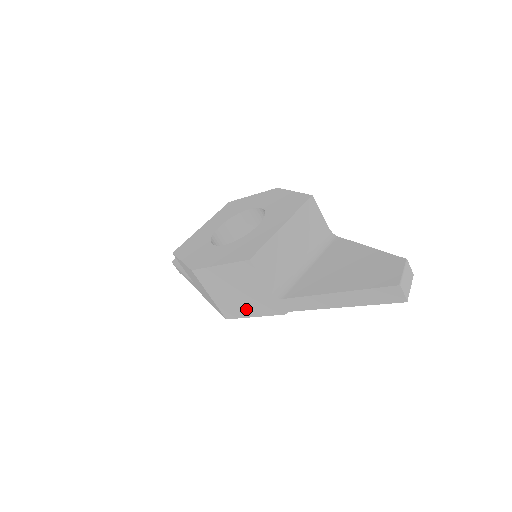
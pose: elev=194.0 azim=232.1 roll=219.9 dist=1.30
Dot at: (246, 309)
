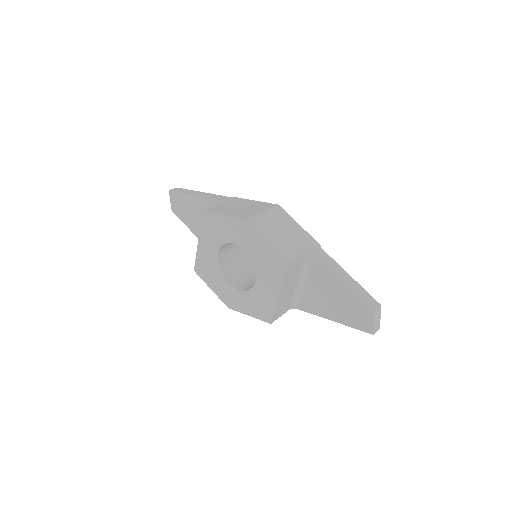
Dot at: occluded
